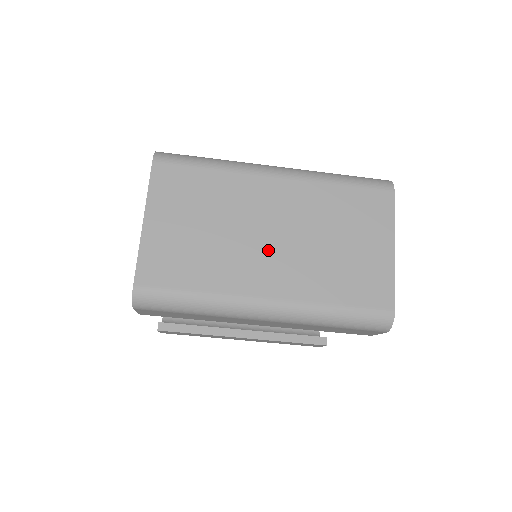
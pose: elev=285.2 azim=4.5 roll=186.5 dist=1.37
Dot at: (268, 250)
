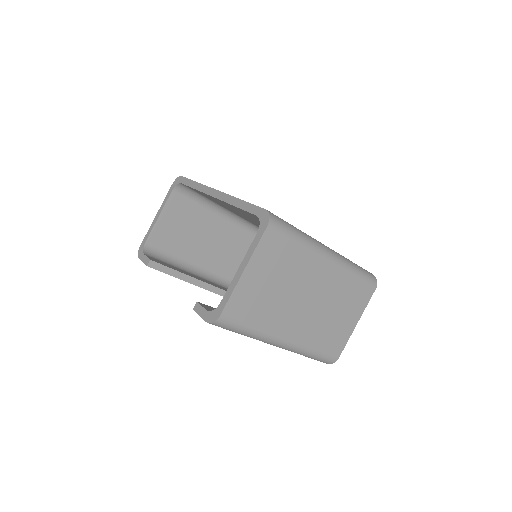
Dot at: (301, 310)
